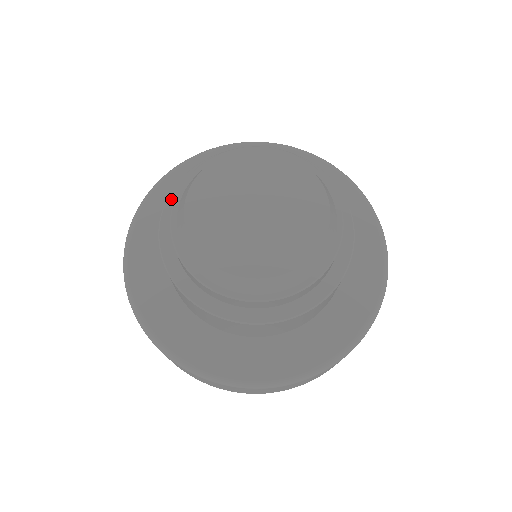
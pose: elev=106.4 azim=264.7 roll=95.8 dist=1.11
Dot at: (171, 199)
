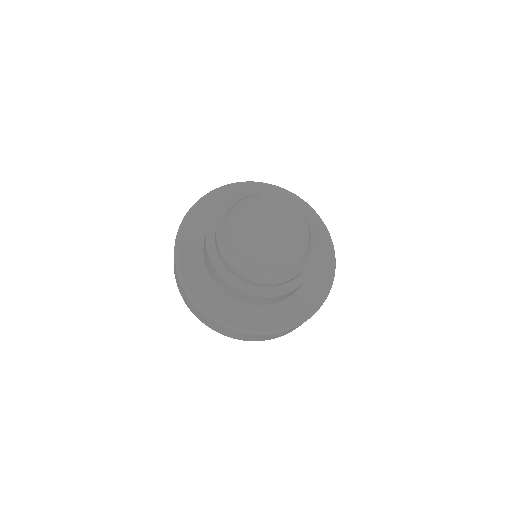
Dot at: (215, 263)
